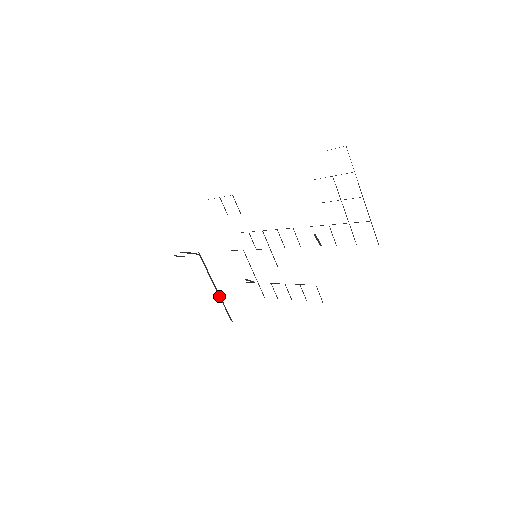
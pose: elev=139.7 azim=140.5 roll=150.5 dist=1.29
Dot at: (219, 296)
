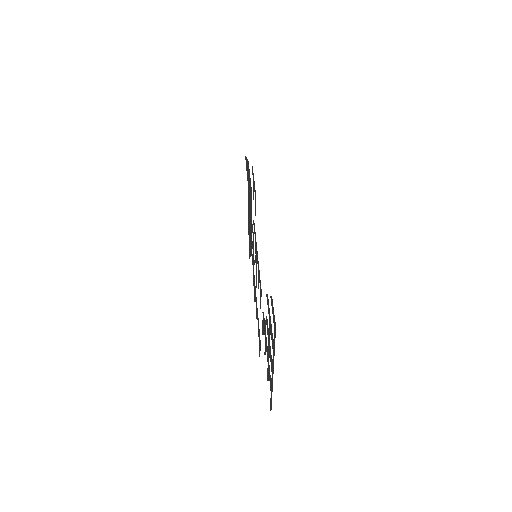
Dot at: (250, 232)
